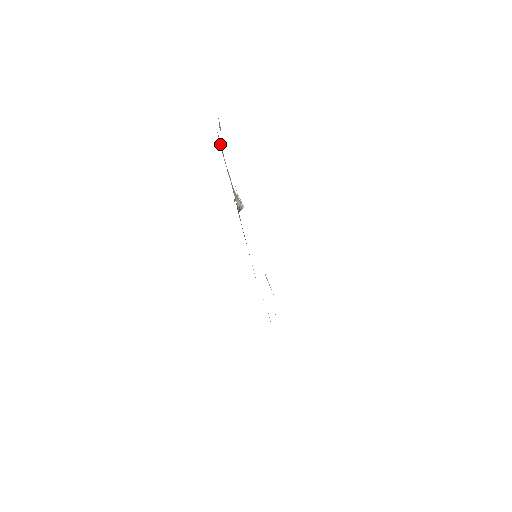
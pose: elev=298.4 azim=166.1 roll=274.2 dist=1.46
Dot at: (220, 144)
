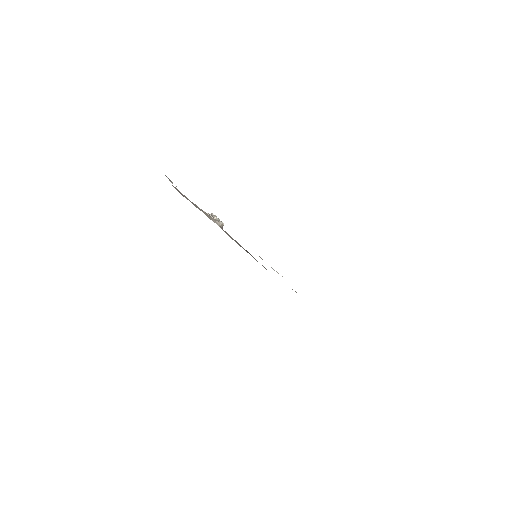
Dot at: (178, 191)
